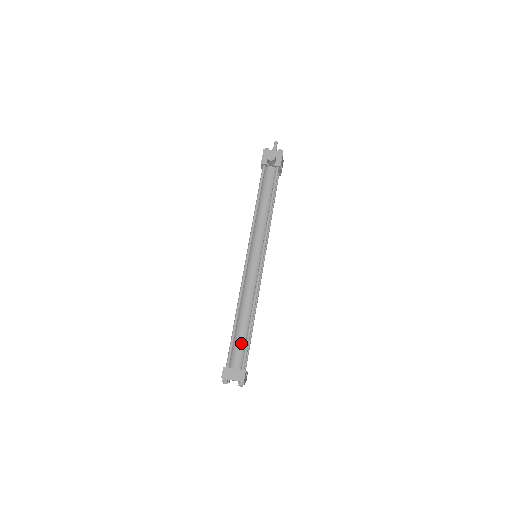
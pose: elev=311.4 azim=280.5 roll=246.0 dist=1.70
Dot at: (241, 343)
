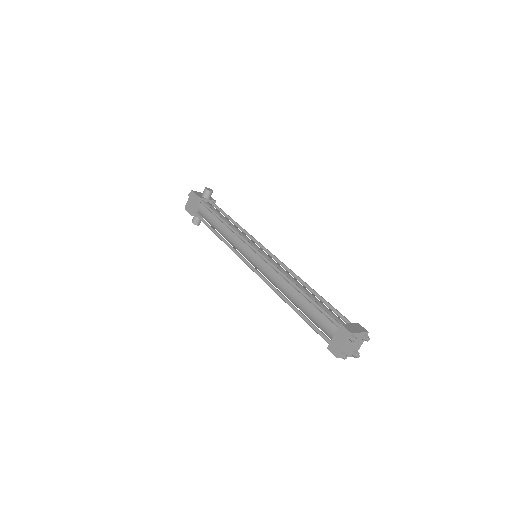
Dot at: occluded
